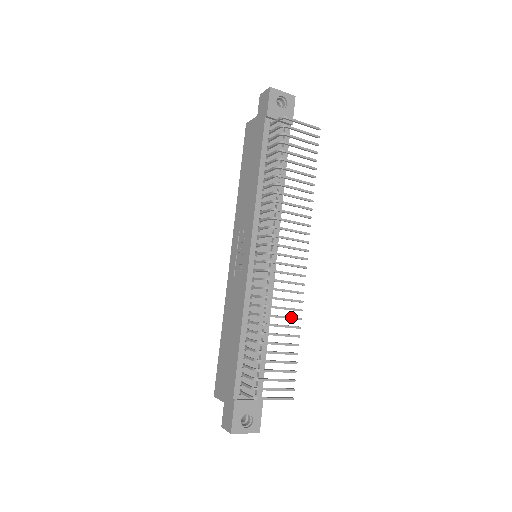
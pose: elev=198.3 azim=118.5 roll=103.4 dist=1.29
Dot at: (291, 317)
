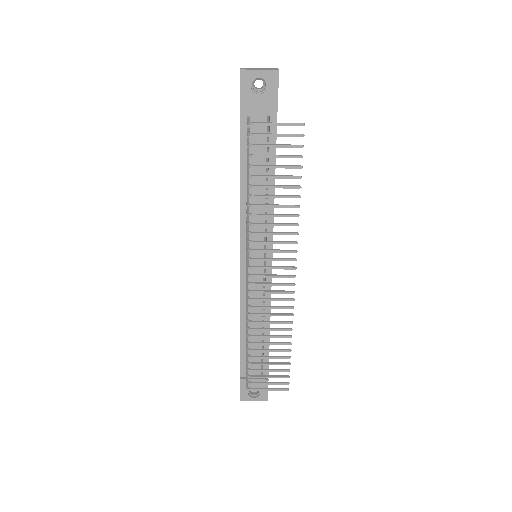
Dot at: (280, 329)
